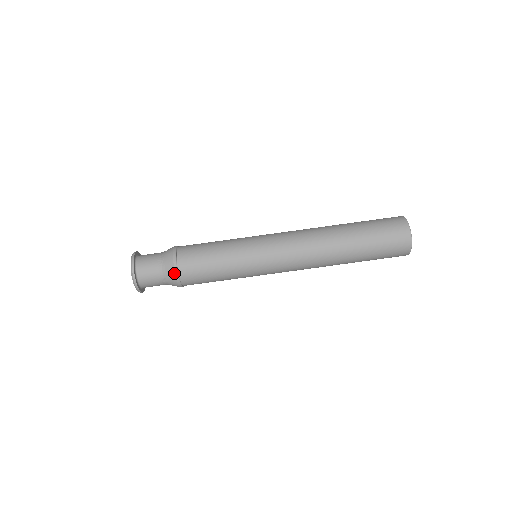
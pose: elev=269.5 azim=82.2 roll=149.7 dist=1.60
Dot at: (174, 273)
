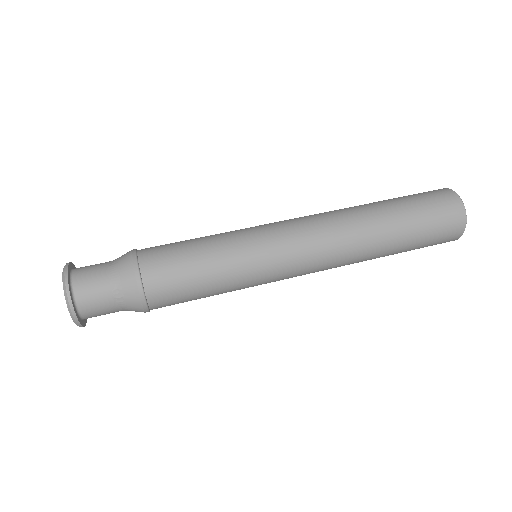
Dot at: (132, 266)
